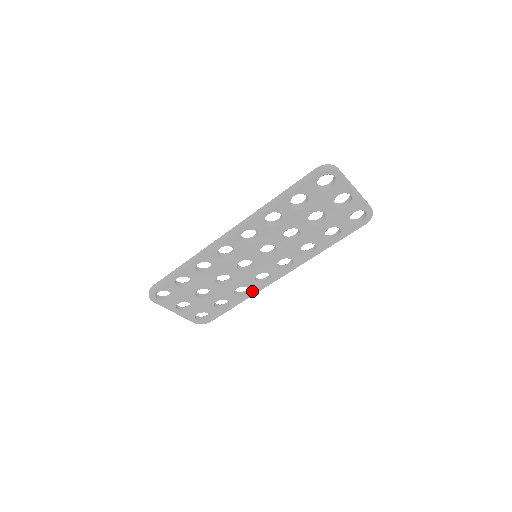
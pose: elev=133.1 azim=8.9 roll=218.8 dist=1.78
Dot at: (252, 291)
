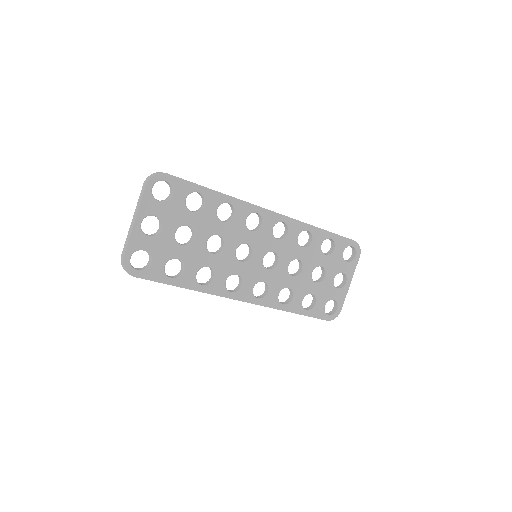
Dot at: (211, 286)
